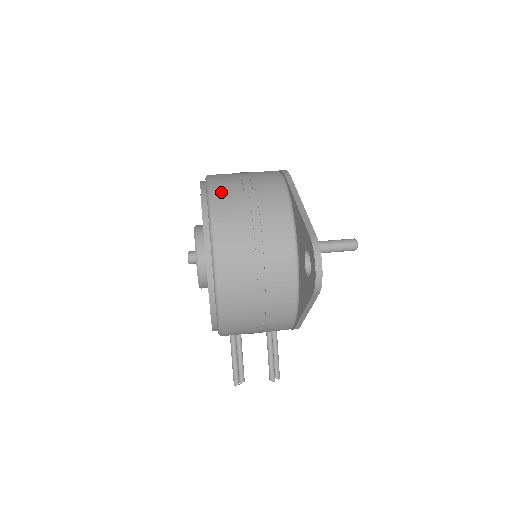
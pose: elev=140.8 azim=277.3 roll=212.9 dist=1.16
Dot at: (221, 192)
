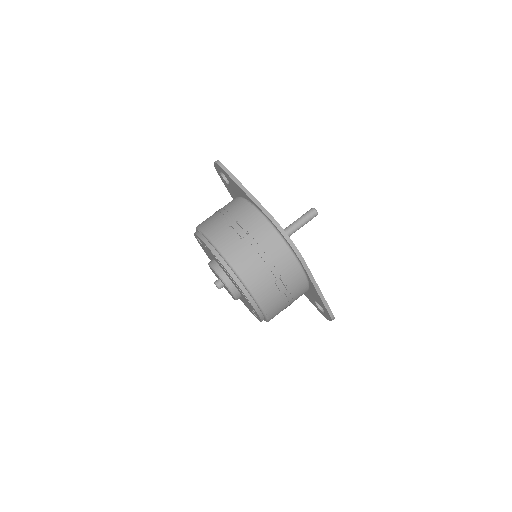
Dot at: (269, 304)
